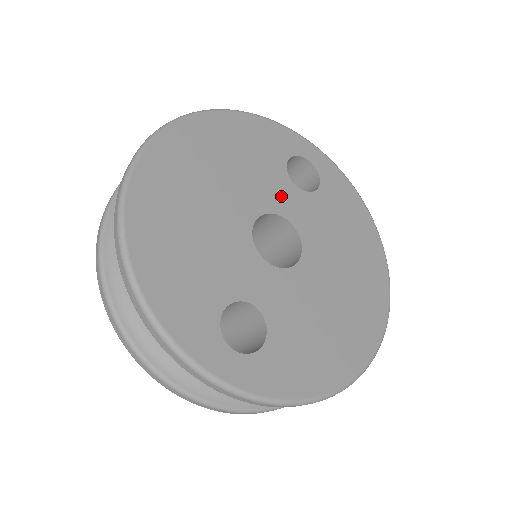
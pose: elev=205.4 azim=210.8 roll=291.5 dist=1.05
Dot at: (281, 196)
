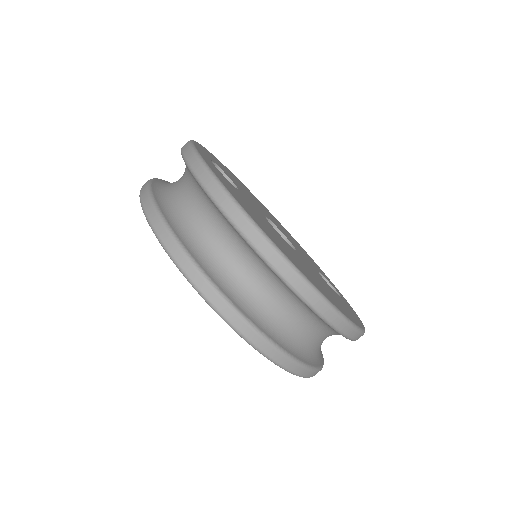
Dot at: (304, 257)
